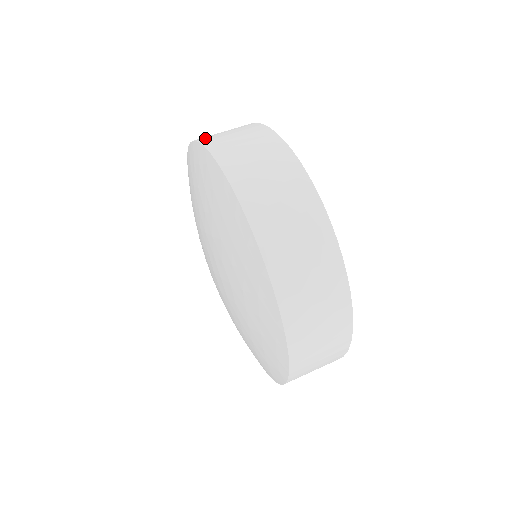
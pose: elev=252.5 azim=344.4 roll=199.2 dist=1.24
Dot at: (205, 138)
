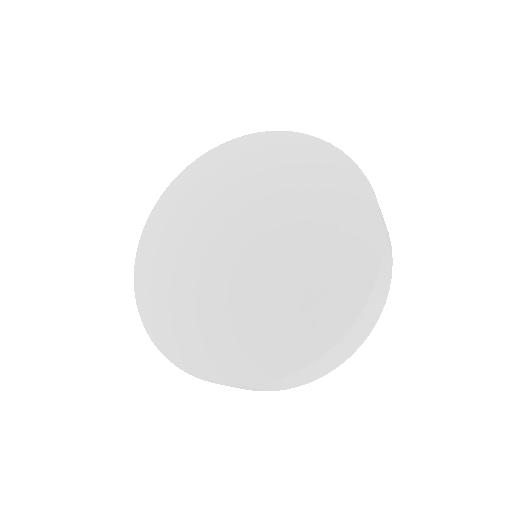
Dot at: occluded
